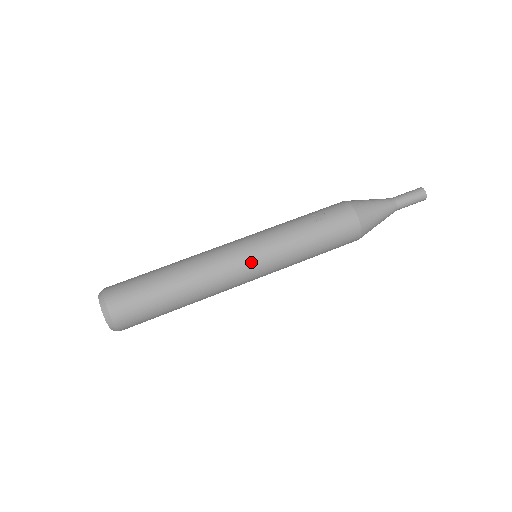
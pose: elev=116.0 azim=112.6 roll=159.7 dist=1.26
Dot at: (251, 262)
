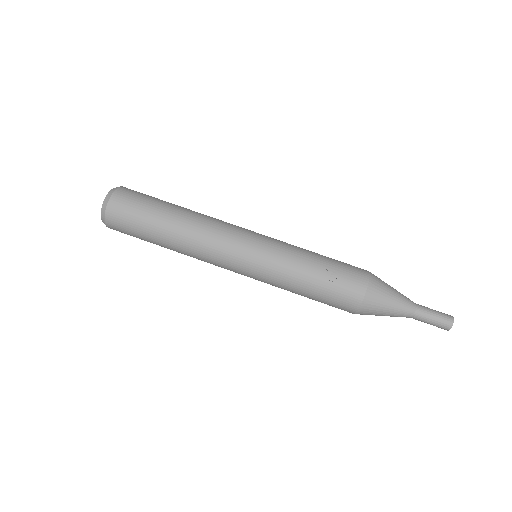
Dot at: (240, 266)
